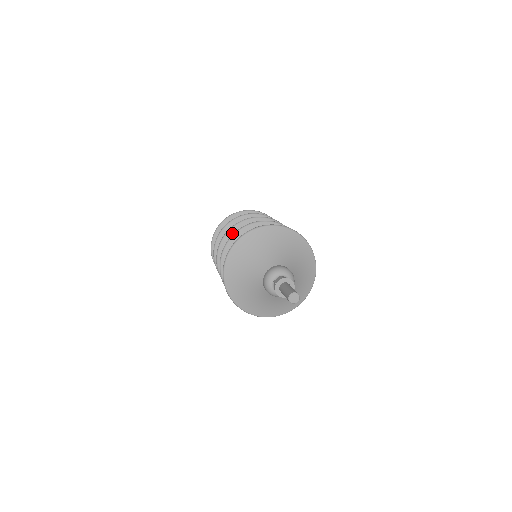
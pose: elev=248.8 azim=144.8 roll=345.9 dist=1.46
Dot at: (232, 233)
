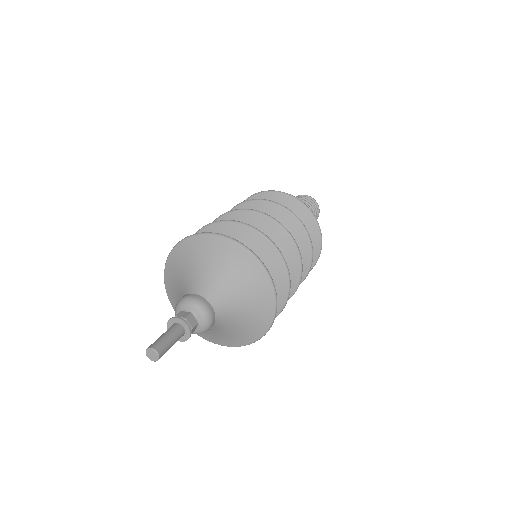
Dot at: (238, 215)
